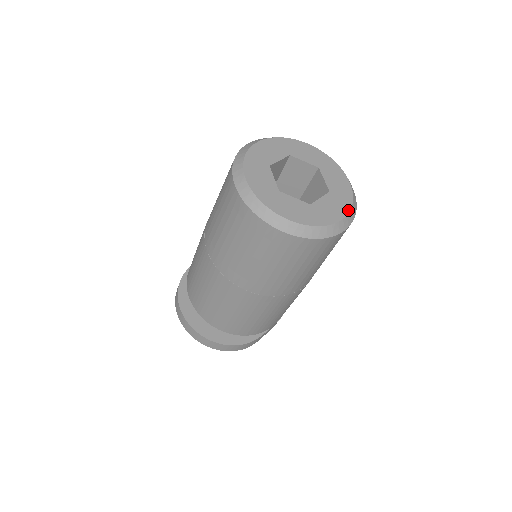
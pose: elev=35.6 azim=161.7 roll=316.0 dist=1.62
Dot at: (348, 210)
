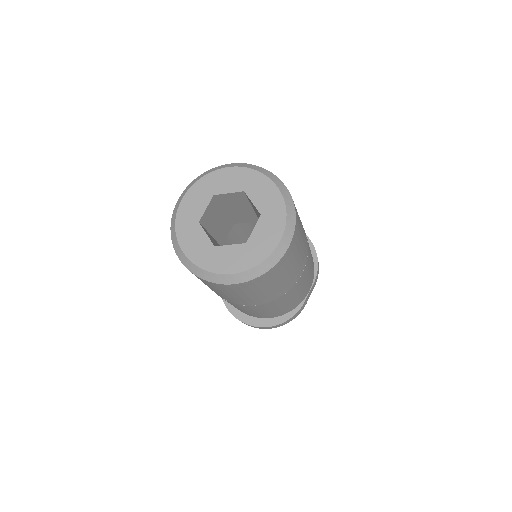
Dot at: (283, 226)
